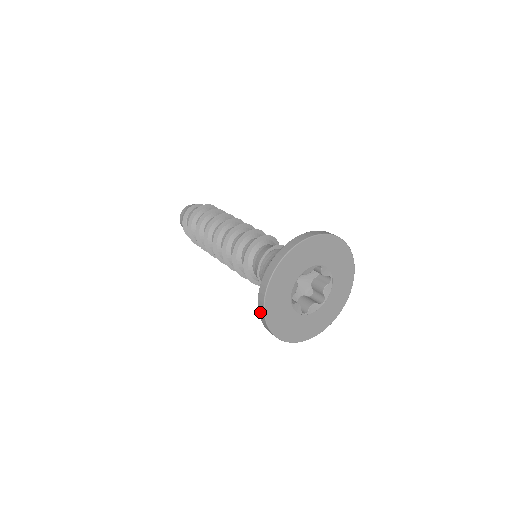
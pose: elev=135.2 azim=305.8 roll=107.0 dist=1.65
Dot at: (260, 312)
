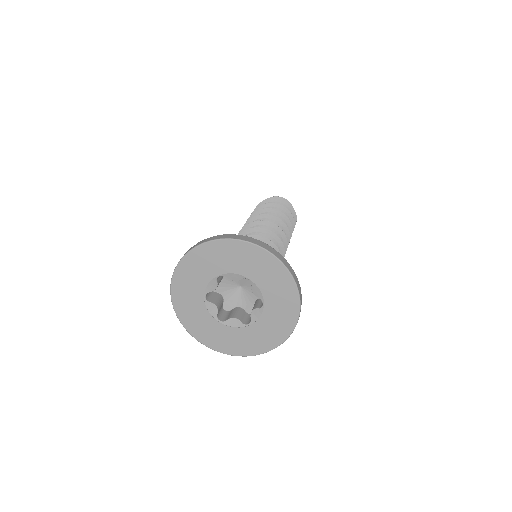
Dot at: occluded
